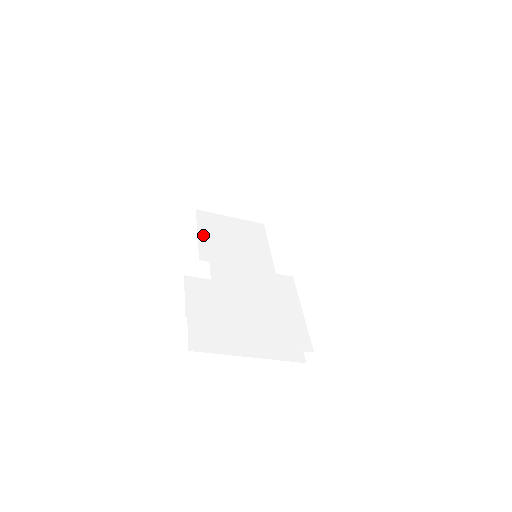
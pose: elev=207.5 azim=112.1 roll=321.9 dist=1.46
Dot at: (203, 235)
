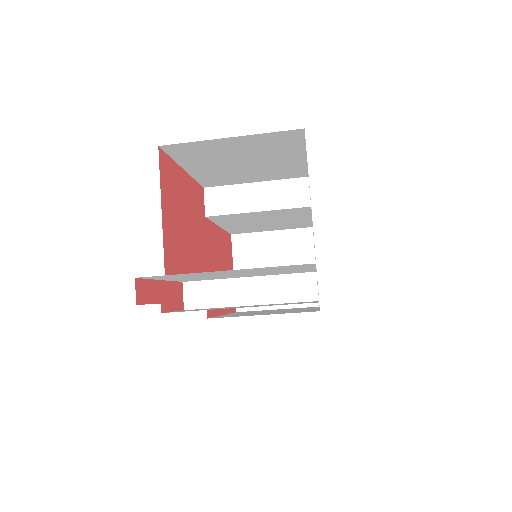
Dot at: occluded
